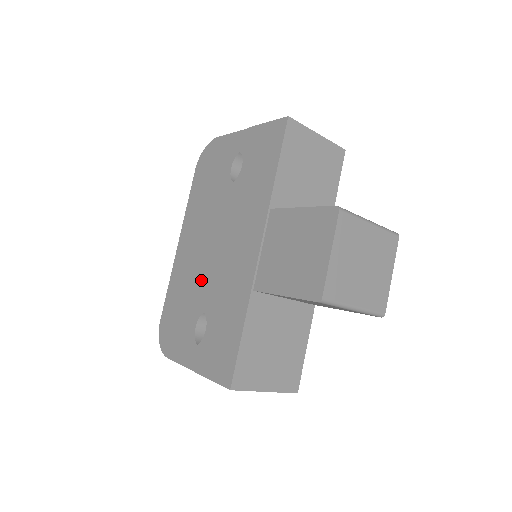
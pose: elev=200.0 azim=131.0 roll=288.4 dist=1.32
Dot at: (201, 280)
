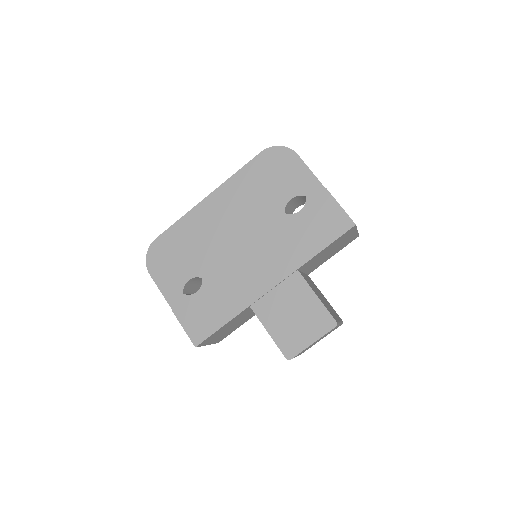
Dot at: (213, 253)
